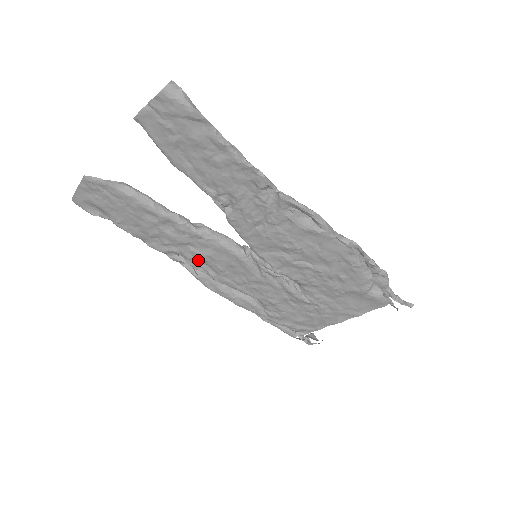
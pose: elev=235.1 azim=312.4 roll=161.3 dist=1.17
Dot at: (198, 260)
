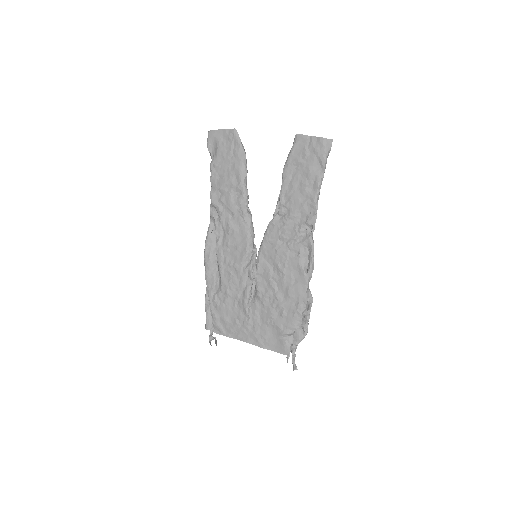
Dot at: (224, 227)
